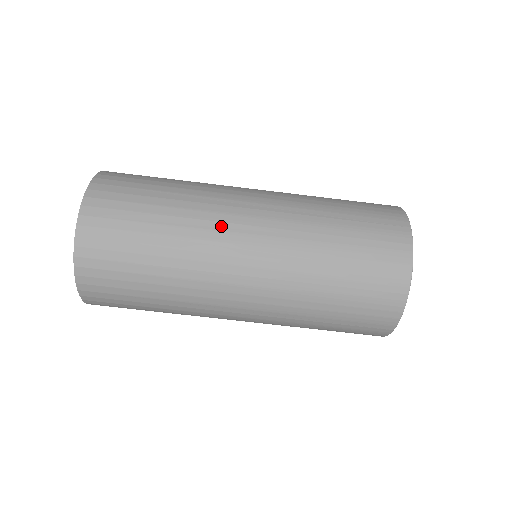
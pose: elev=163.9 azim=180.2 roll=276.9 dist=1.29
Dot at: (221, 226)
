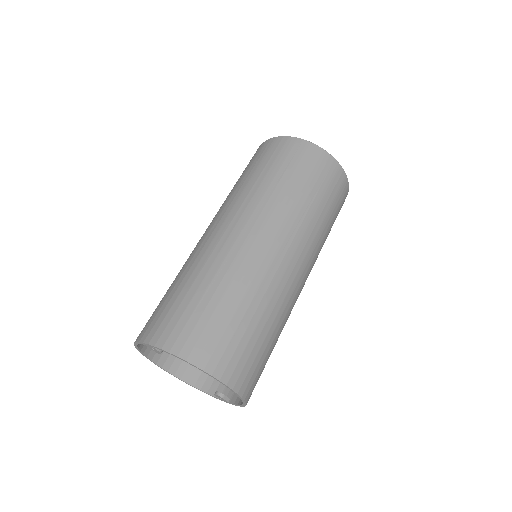
Dot at: (258, 261)
